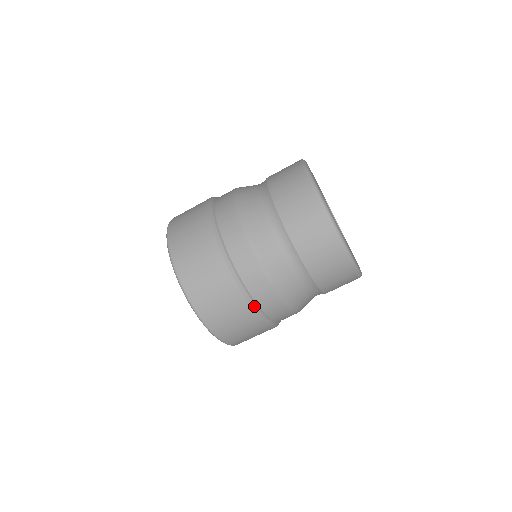
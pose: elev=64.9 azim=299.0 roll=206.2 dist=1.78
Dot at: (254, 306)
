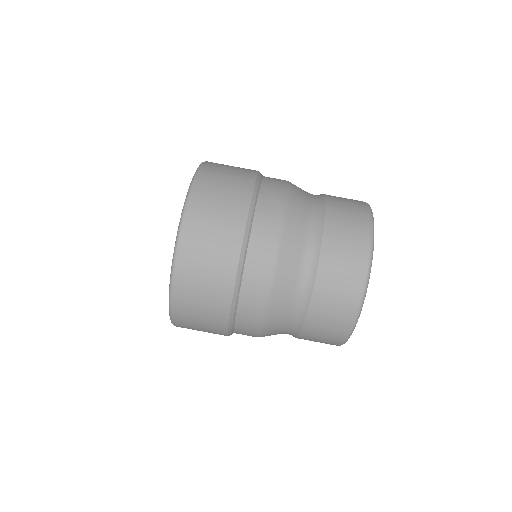
Dot at: (241, 262)
